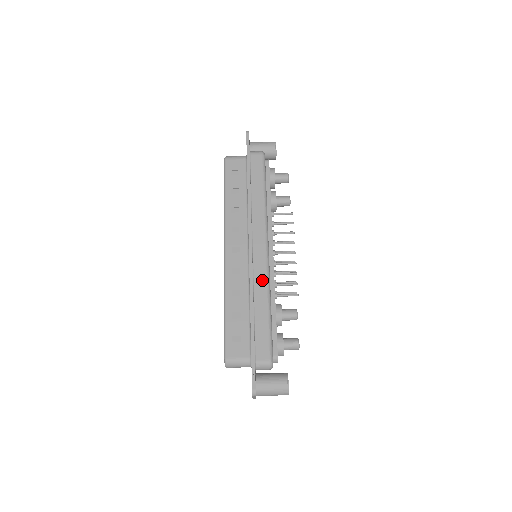
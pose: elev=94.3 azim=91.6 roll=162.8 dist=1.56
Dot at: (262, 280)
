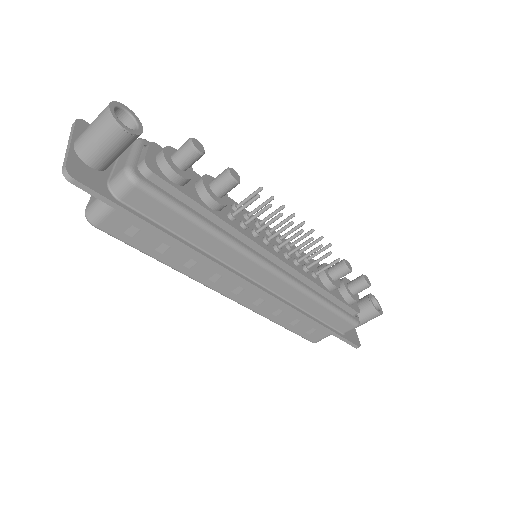
Dot at: (296, 295)
